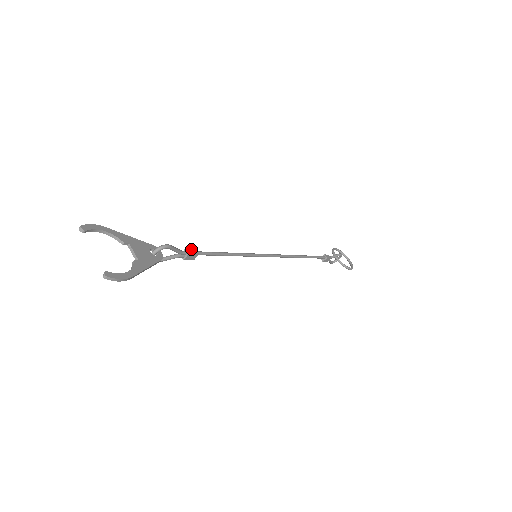
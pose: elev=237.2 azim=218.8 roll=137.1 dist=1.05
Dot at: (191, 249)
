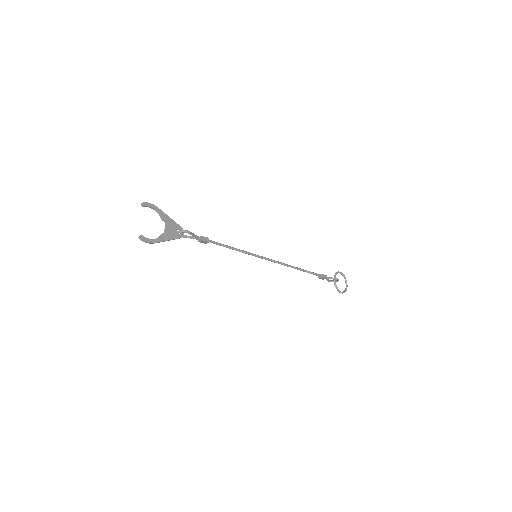
Dot at: (206, 237)
